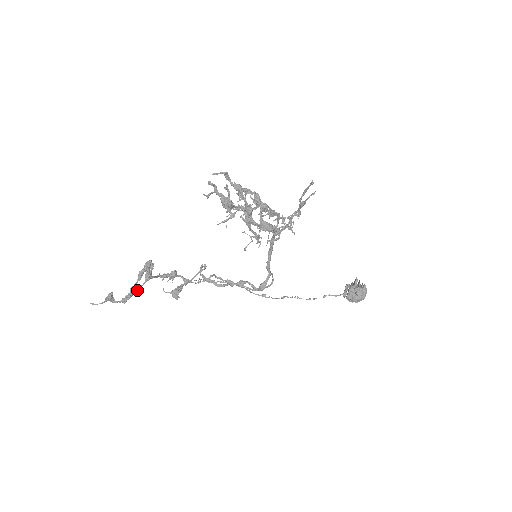
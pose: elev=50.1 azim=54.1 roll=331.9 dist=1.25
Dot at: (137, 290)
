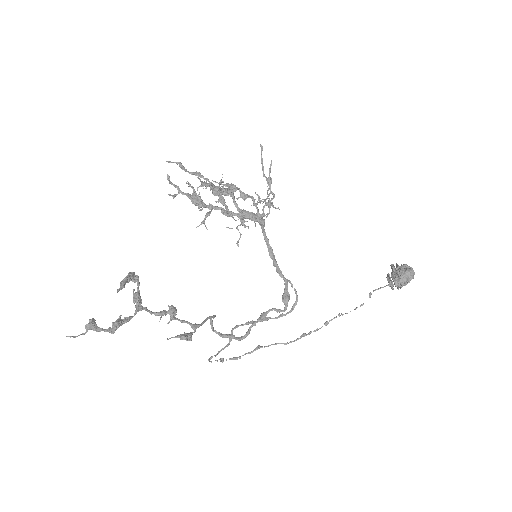
Dot at: (127, 321)
